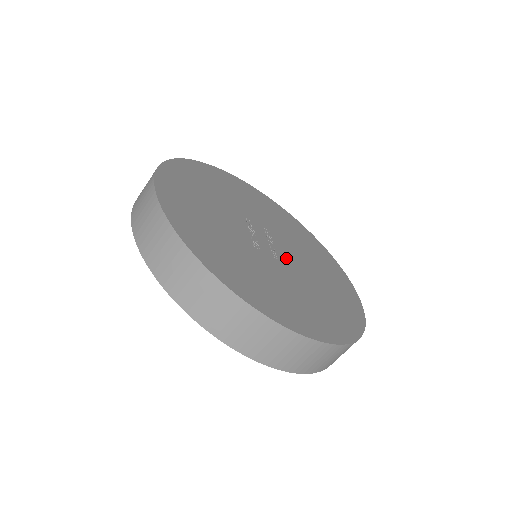
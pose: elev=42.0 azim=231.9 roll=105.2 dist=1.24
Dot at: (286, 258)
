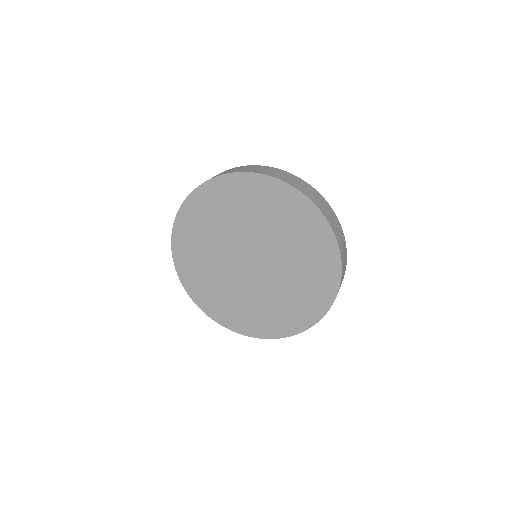
Dot at: occluded
